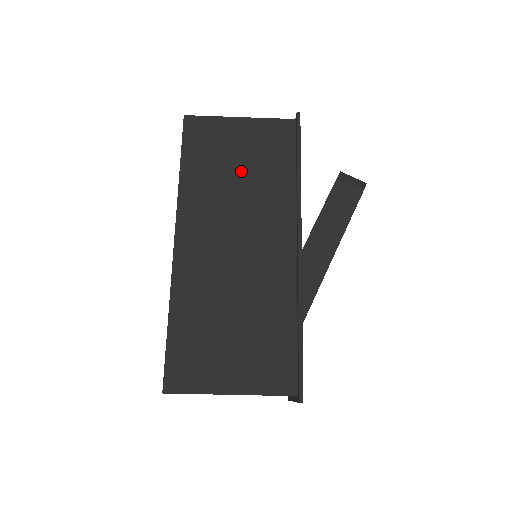
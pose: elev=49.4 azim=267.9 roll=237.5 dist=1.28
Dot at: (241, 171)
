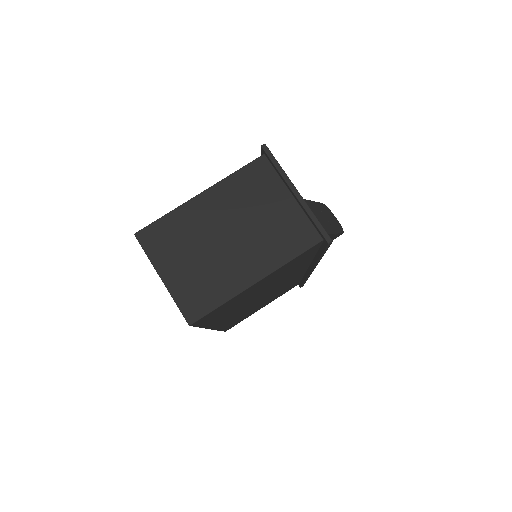
Dot at: occluded
